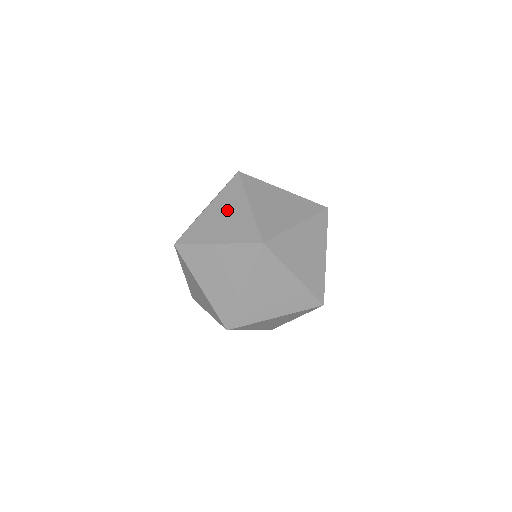
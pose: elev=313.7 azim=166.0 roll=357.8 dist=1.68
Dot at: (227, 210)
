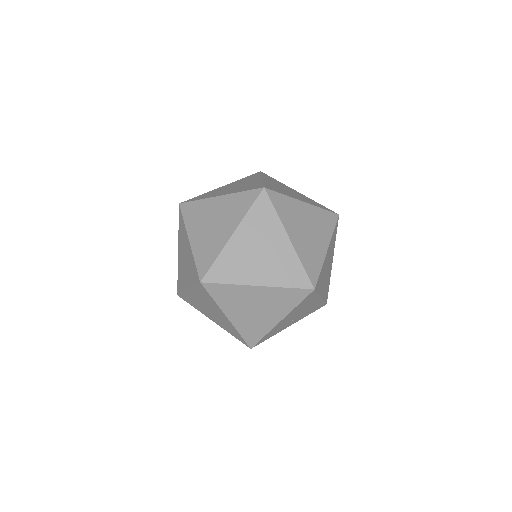
Dot at: (221, 218)
